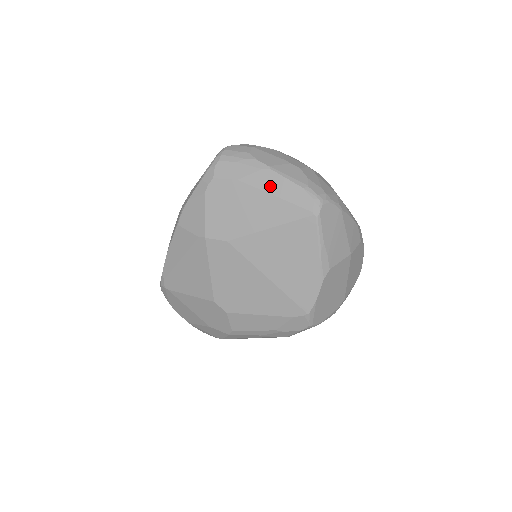
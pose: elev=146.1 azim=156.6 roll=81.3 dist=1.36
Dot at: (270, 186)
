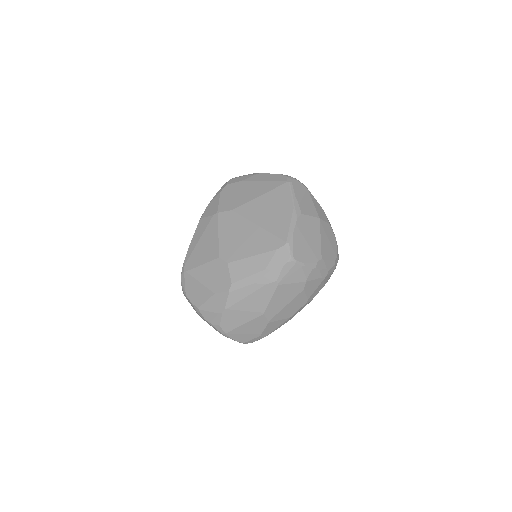
Dot at: (261, 178)
